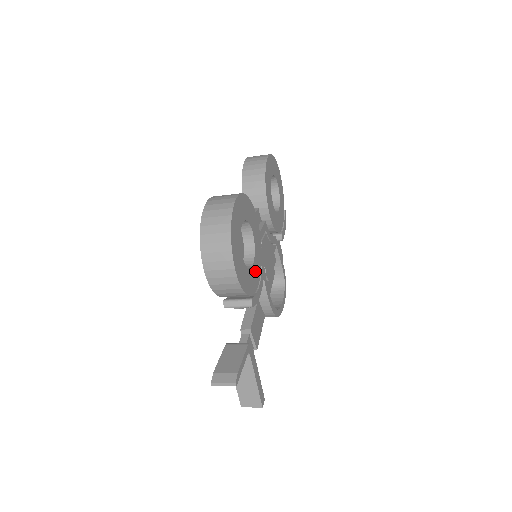
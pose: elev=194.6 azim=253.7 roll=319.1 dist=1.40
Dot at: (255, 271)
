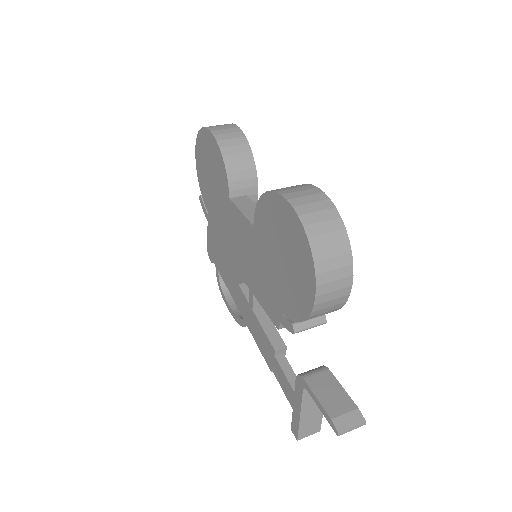
Dot at: occluded
